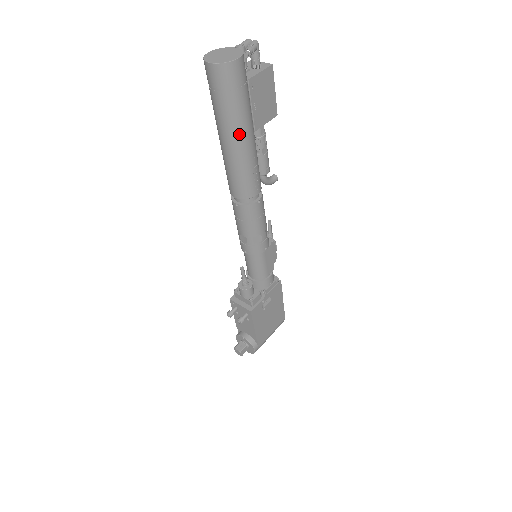
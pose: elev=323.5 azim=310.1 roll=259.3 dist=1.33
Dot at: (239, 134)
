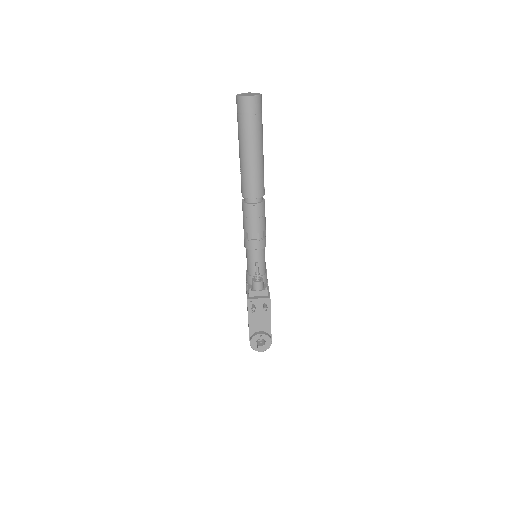
Dot at: (261, 145)
